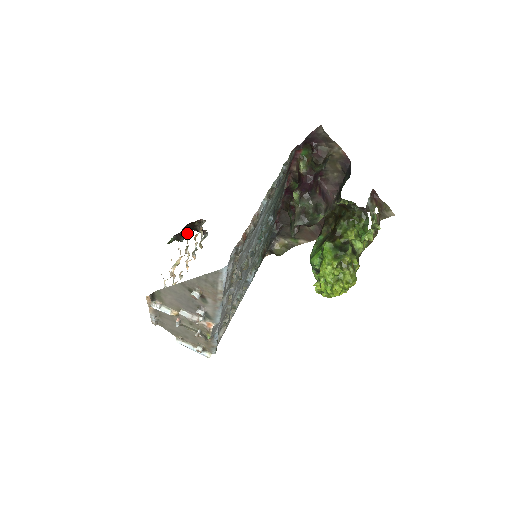
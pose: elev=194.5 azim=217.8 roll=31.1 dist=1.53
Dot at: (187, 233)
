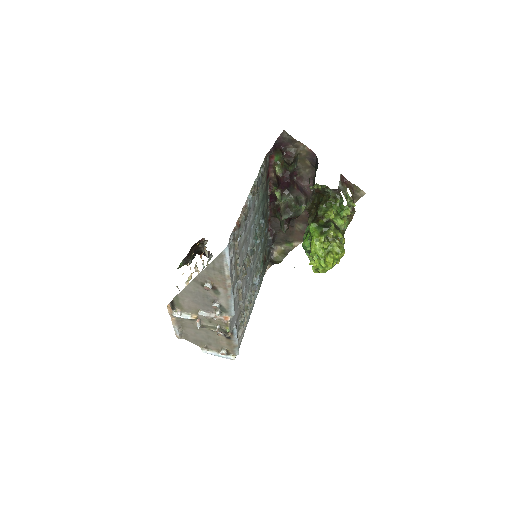
Dot at: occluded
